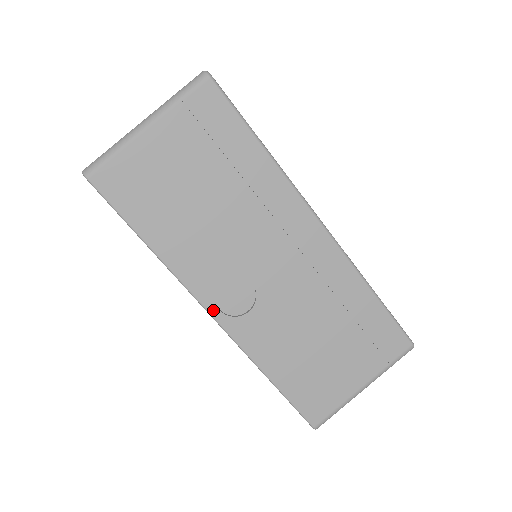
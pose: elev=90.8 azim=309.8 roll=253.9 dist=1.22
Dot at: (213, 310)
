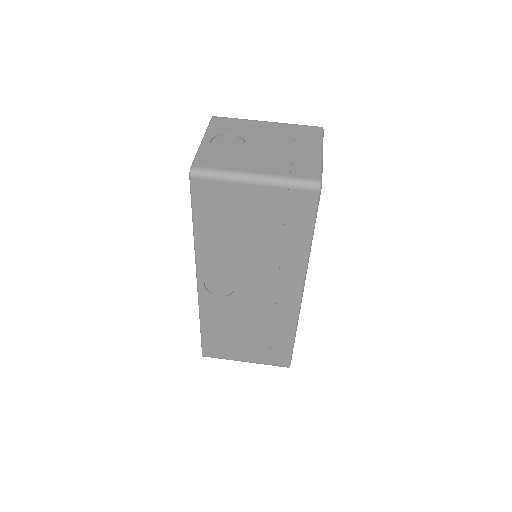
Dot at: (201, 282)
